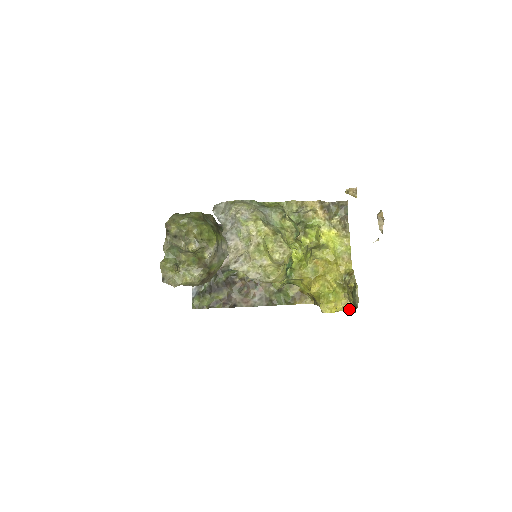
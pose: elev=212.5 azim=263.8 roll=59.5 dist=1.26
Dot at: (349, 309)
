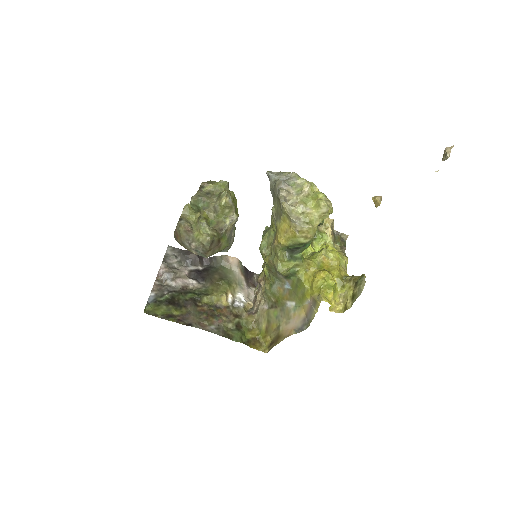
Dot at: (341, 311)
